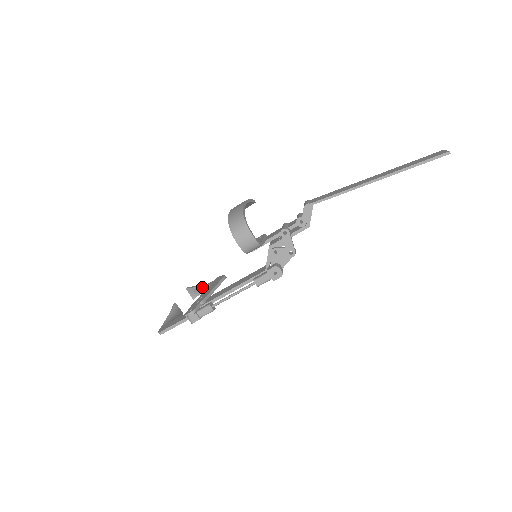
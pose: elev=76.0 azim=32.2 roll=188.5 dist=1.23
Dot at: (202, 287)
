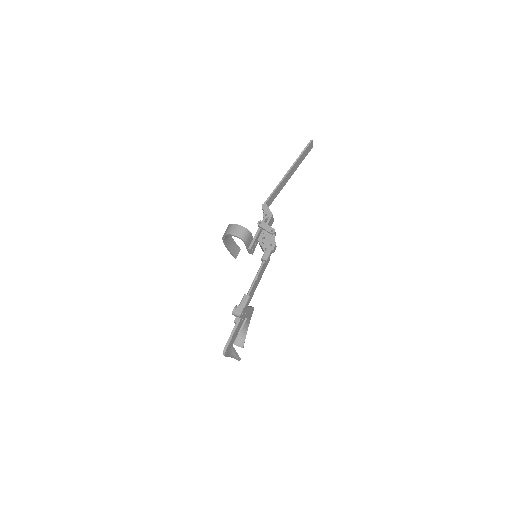
Dot at: (242, 327)
